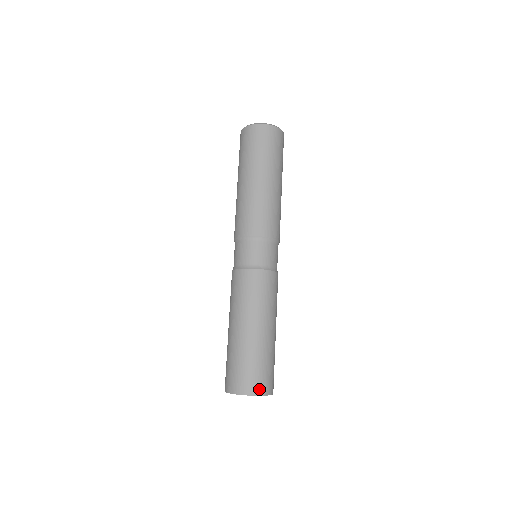
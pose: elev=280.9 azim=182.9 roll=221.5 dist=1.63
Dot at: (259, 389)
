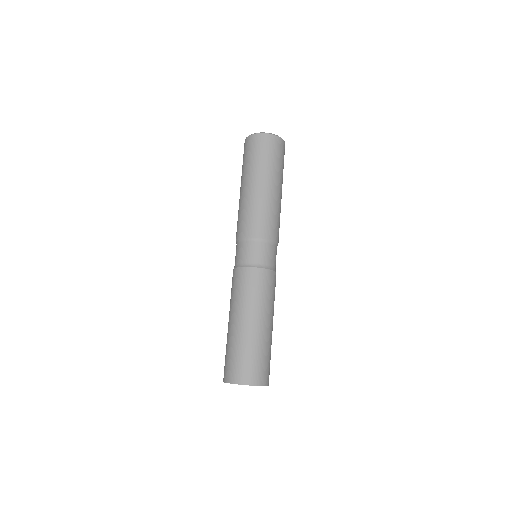
Dot at: (256, 379)
